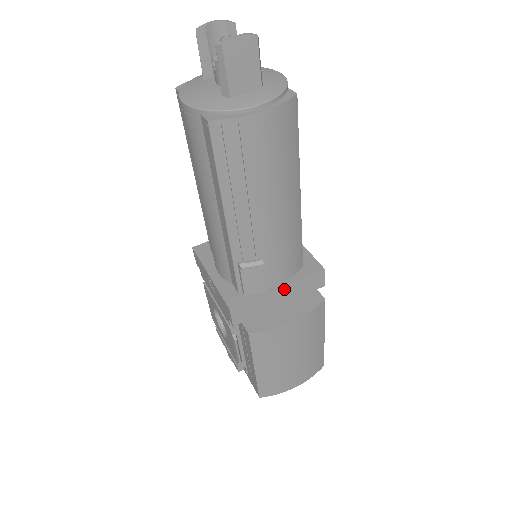
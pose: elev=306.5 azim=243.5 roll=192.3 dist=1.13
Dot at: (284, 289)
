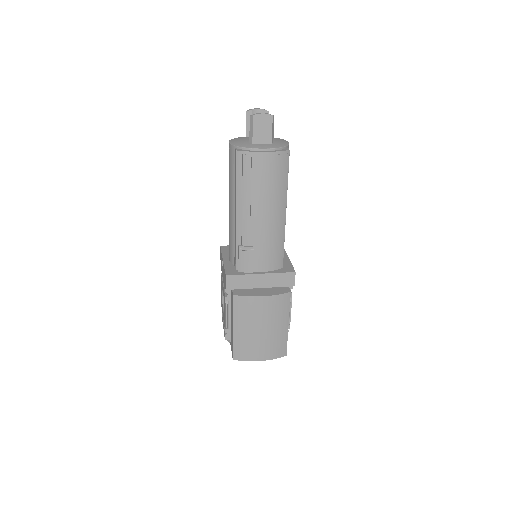
Dot at: (265, 275)
